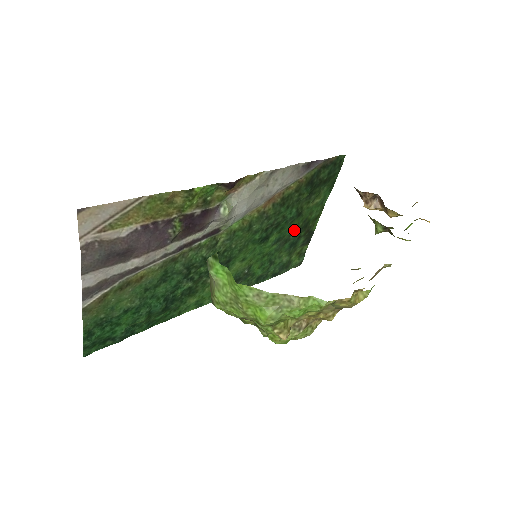
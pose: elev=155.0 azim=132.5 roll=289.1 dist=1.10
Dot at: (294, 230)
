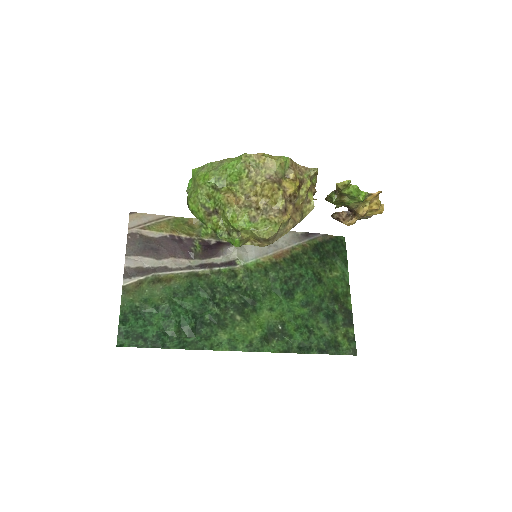
Dot at: (323, 299)
